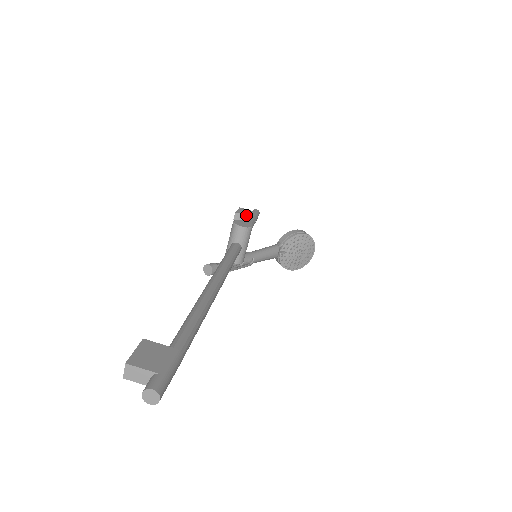
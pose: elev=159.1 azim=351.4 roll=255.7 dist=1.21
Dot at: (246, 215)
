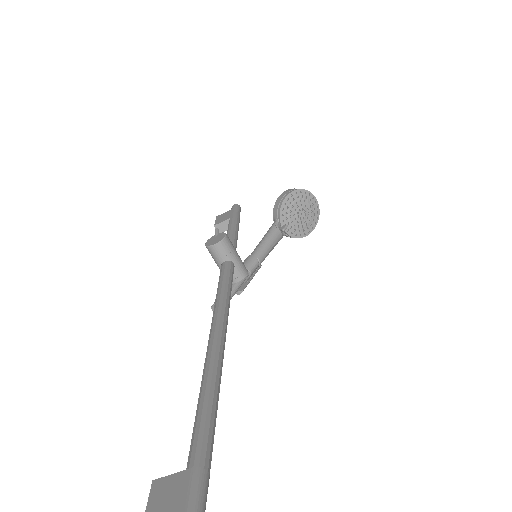
Dot at: (225, 220)
